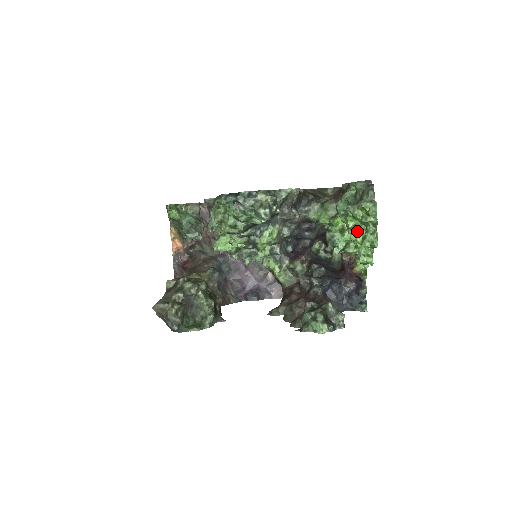
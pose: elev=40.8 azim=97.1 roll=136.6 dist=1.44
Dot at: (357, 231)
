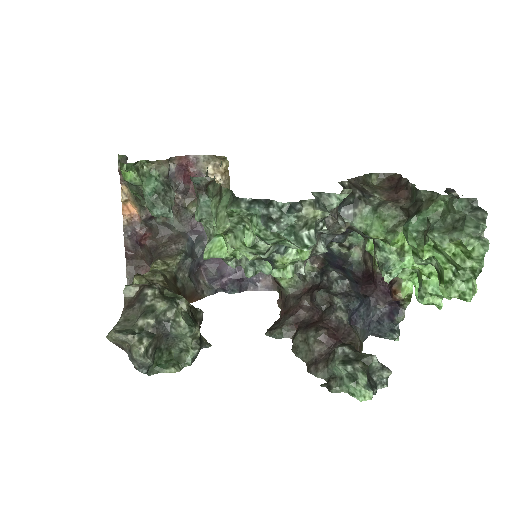
Dot at: (430, 262)
